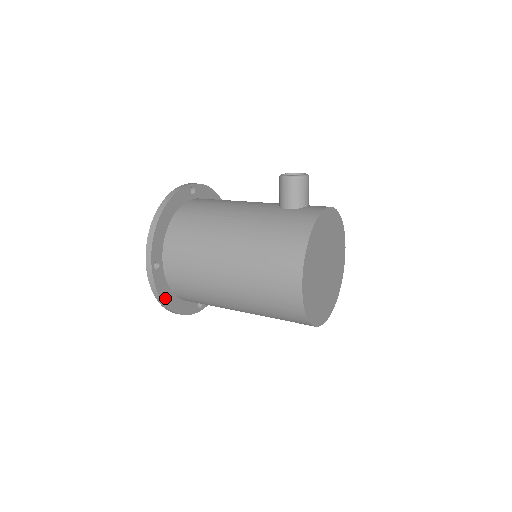
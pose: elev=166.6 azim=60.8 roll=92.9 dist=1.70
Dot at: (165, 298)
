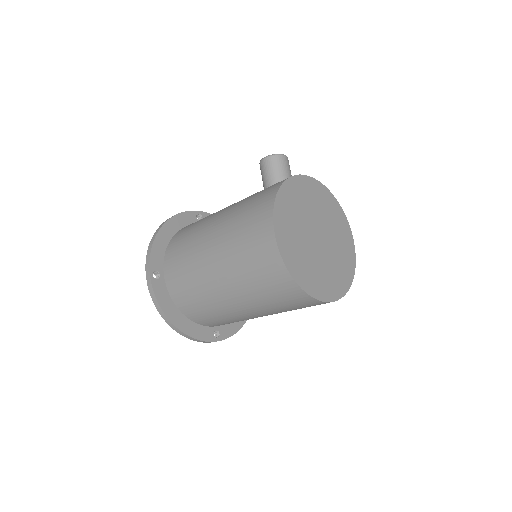
Dot at: (168, 312)
